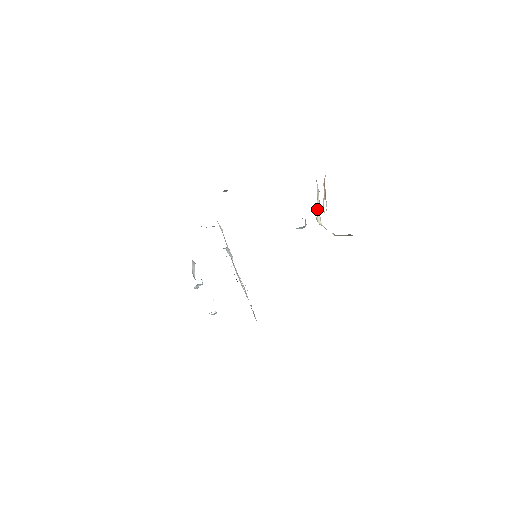
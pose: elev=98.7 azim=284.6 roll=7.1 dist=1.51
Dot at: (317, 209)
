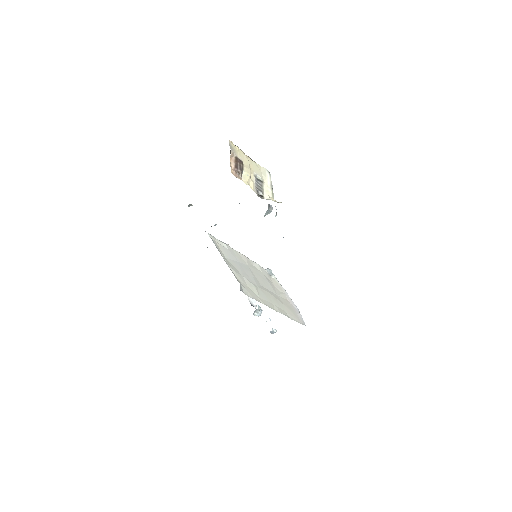
Dot at: (265, 189)
